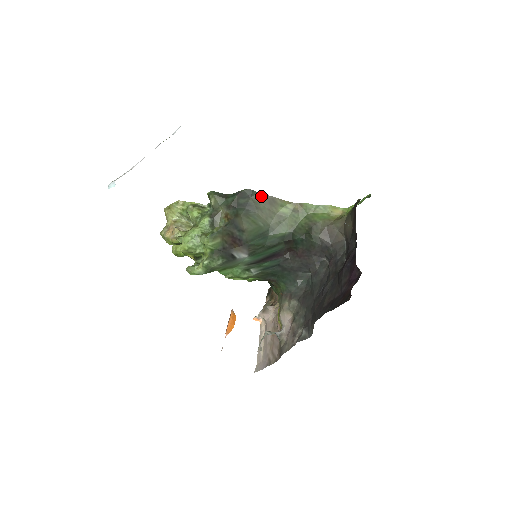
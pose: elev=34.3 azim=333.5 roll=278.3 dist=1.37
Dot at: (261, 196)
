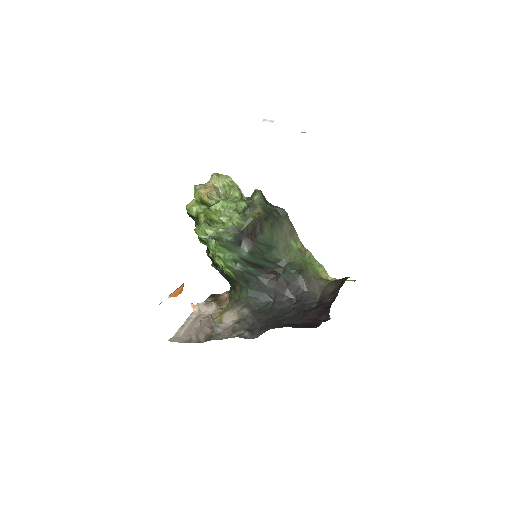
Dot at: (289, 222)
